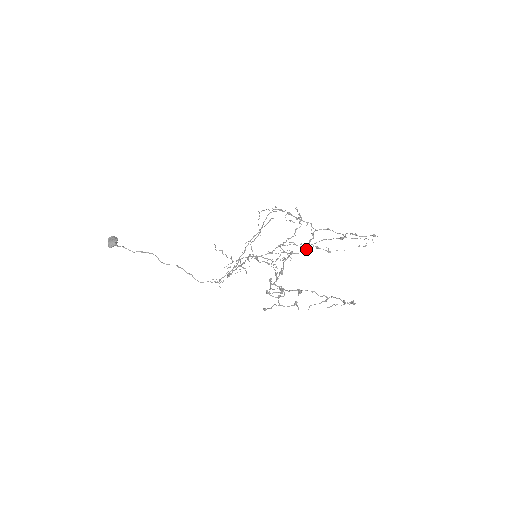
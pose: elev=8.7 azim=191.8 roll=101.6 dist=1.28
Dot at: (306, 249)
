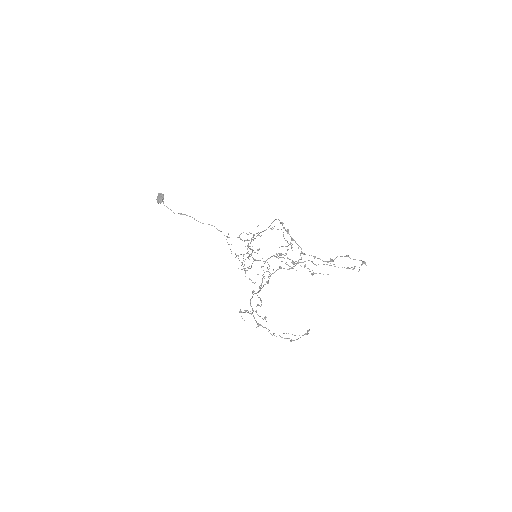
Dot at: (294, 266)
